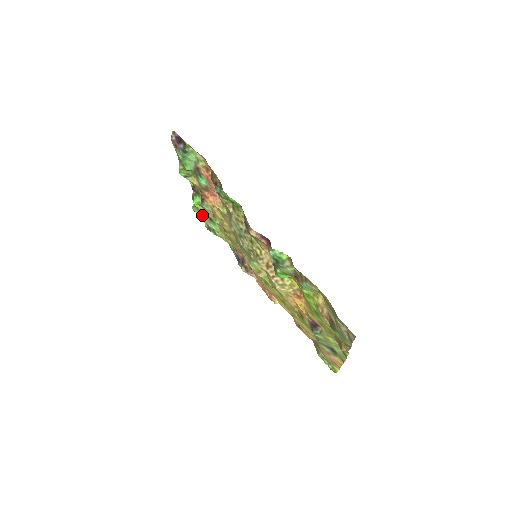
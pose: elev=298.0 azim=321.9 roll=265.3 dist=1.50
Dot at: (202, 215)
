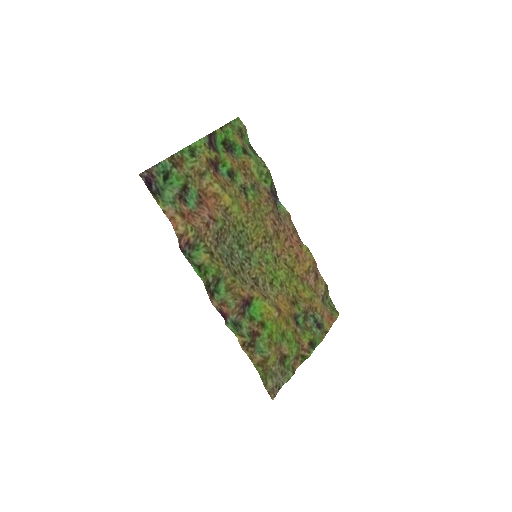
Dot at: (240, 137)
